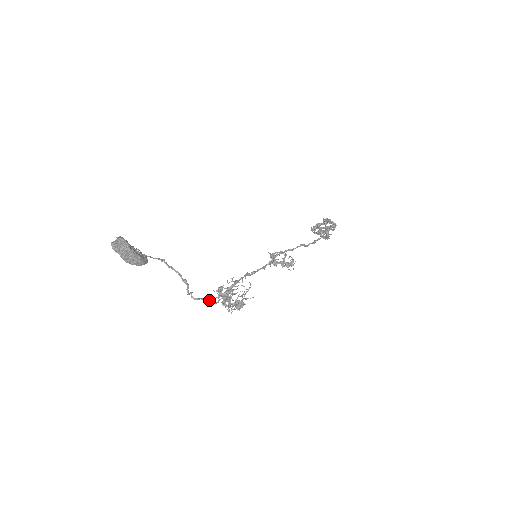
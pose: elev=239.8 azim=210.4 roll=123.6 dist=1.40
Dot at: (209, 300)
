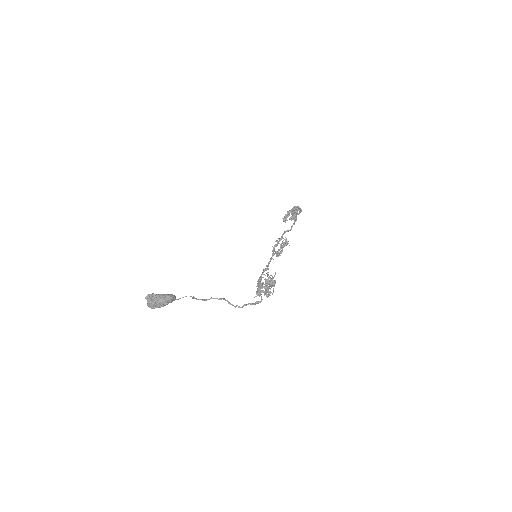
Dot at: (255, 302)
